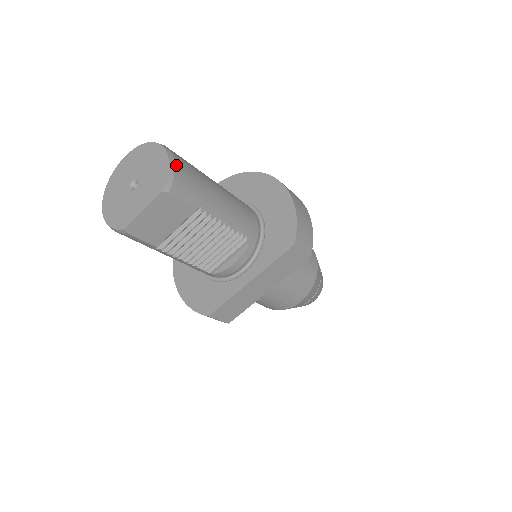
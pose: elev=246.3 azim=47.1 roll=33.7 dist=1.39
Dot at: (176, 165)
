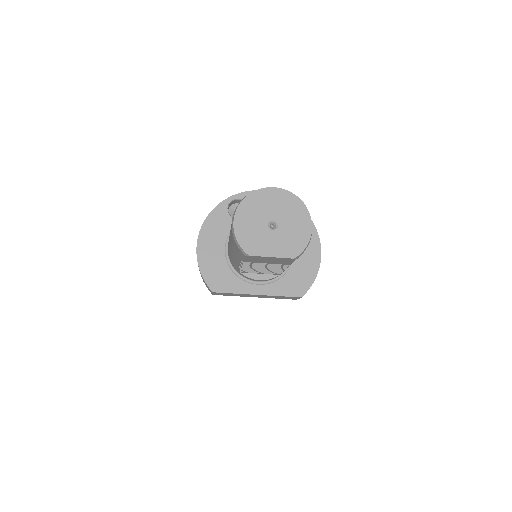
Dot at: occluded
